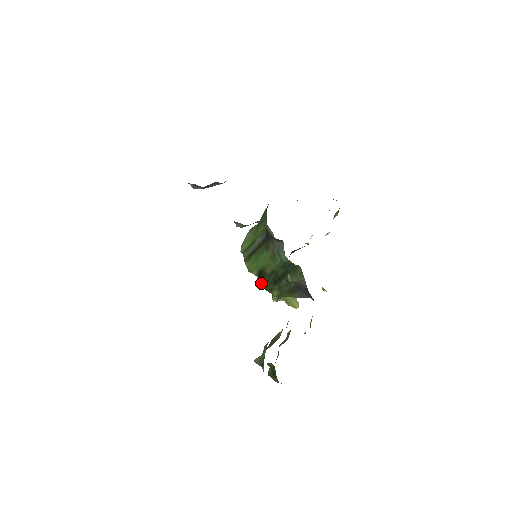
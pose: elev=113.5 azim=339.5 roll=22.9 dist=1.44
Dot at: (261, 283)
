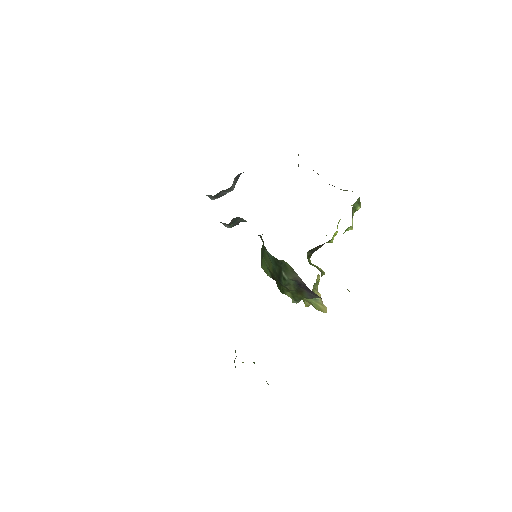
Dot at: occluded
